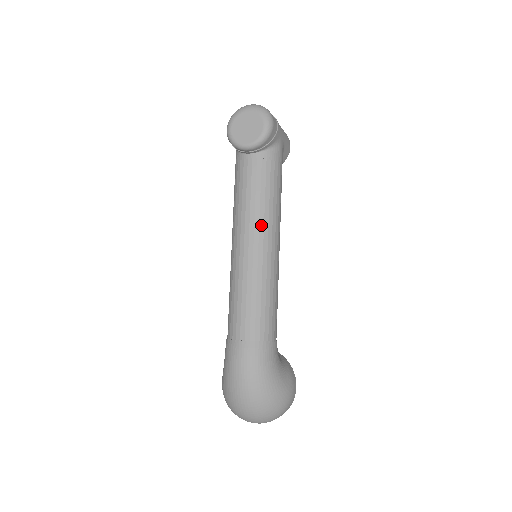
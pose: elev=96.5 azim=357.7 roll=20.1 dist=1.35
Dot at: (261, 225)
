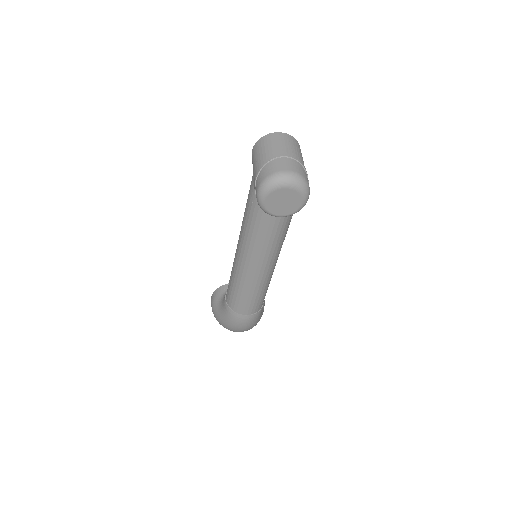
Dot at: (273, 256)
